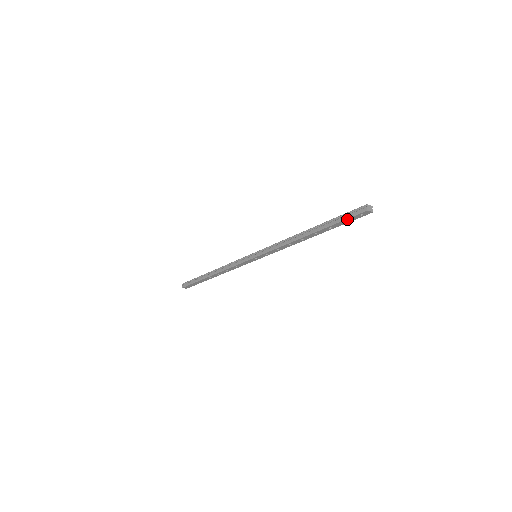
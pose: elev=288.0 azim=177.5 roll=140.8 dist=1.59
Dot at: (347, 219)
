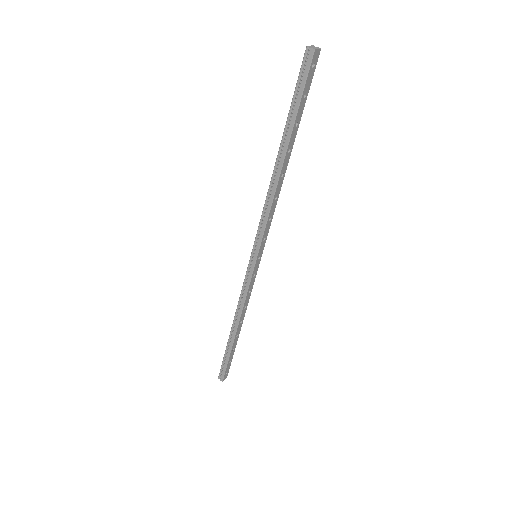
Dot at: (304, 90)
